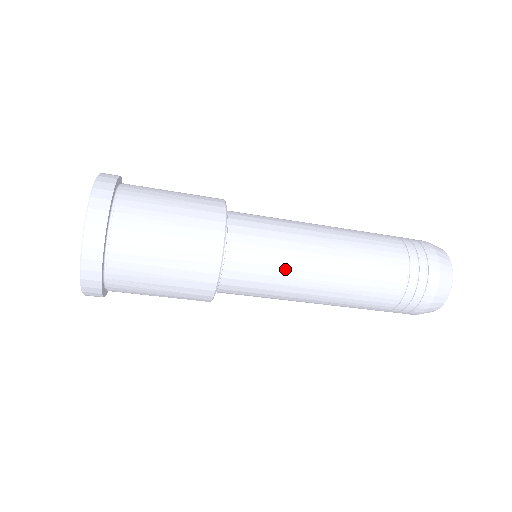
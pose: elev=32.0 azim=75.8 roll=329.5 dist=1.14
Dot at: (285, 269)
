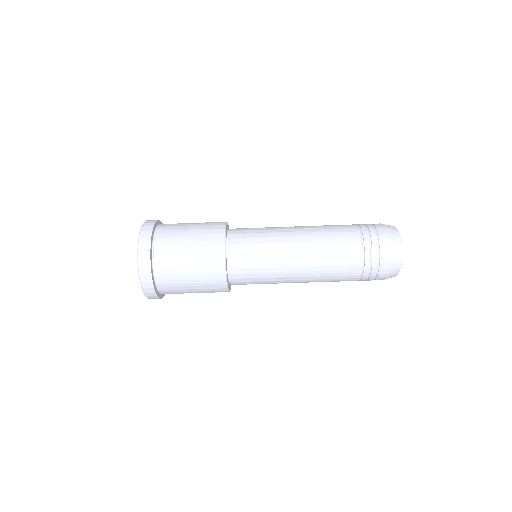
Dot at: (269, 230)
